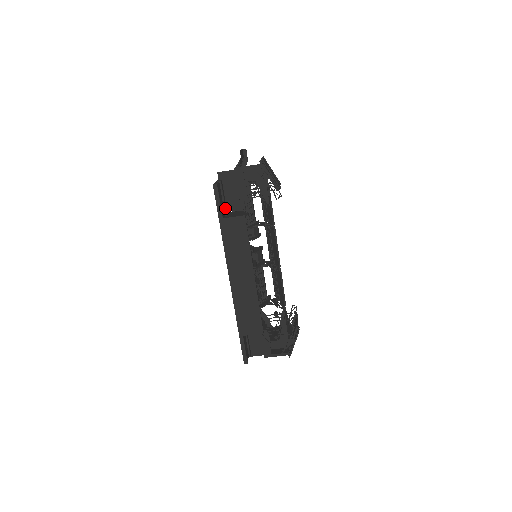
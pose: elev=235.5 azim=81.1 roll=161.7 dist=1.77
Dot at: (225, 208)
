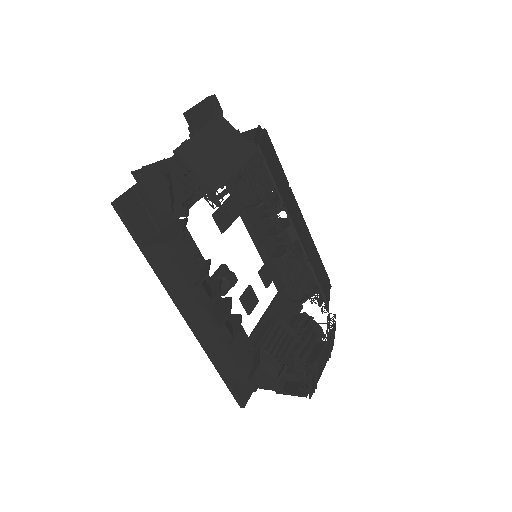
Dot at: (154, 223)
